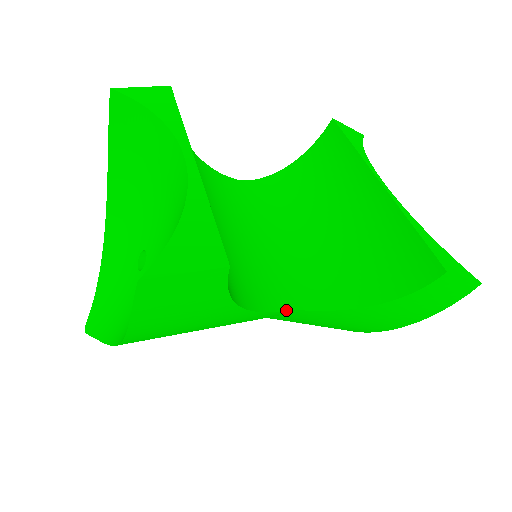
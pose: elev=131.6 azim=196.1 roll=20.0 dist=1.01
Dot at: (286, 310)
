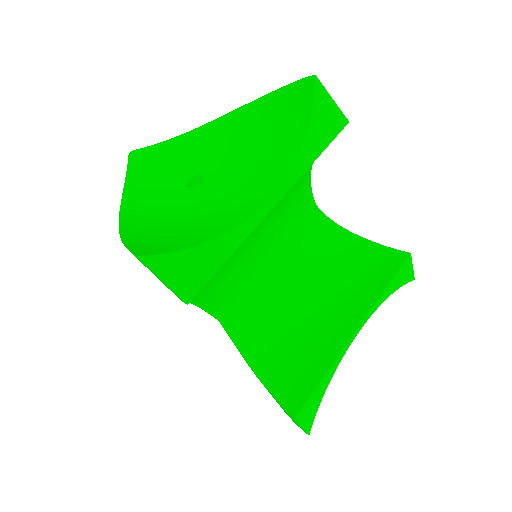
Dot at: (214, 316)
